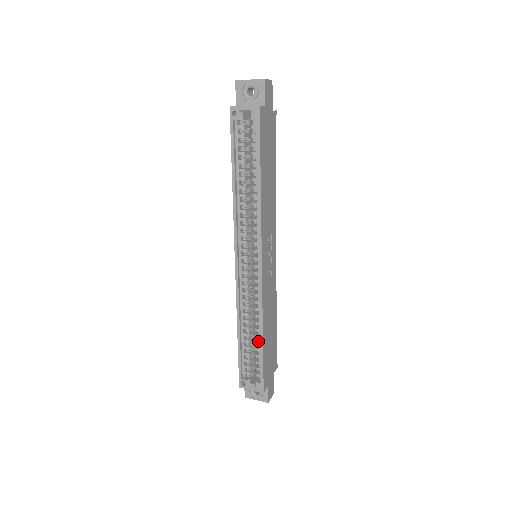
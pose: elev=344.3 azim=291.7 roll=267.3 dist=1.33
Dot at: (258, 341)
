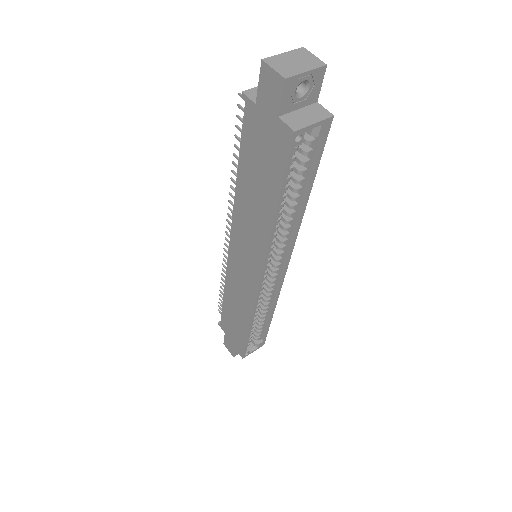
Dot at: (263, 319)
